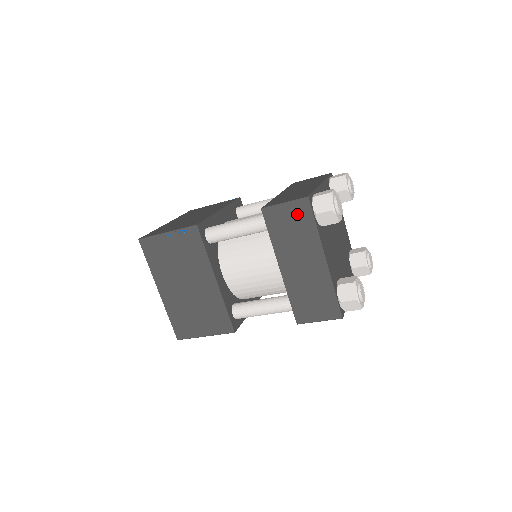
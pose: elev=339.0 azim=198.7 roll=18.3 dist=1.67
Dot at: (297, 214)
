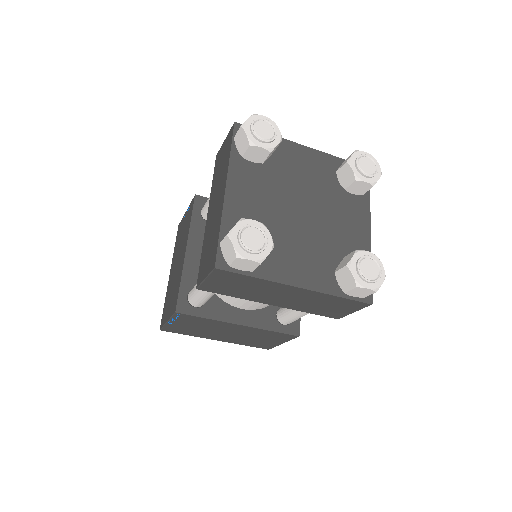
Dot at: (227, 146)
